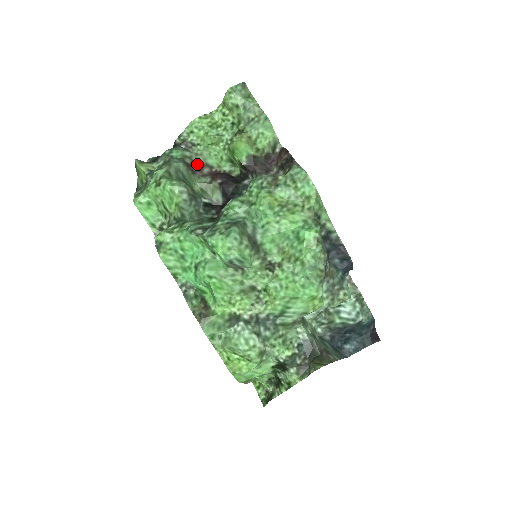
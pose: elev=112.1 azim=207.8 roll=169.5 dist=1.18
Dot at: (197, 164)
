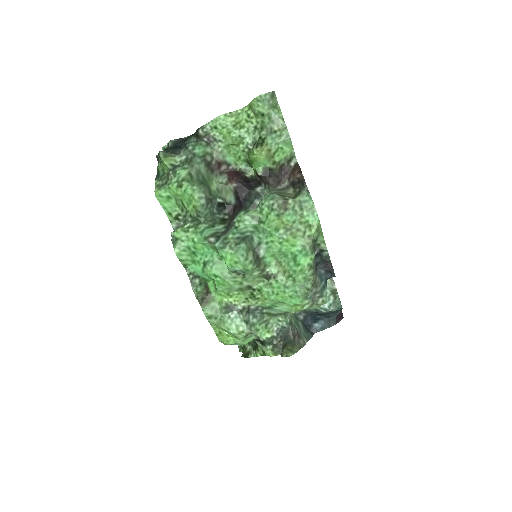
Dot at: (216, 161)
